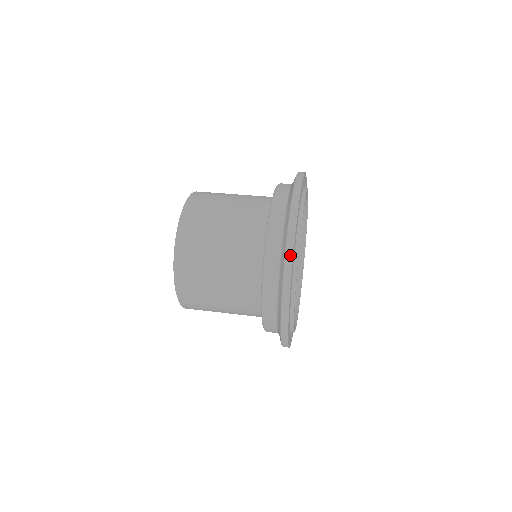
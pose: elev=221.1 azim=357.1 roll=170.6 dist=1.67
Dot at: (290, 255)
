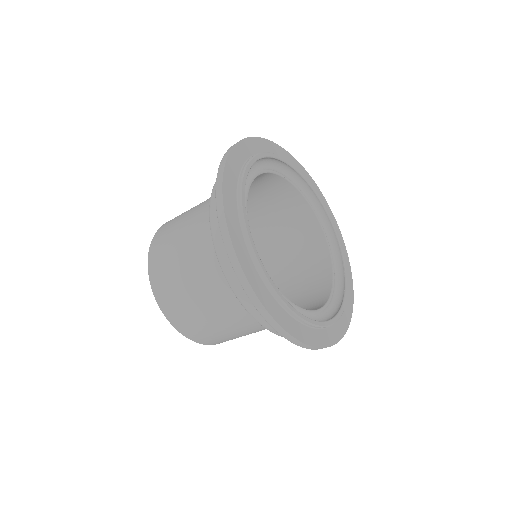
Dot at: (221, 210)
